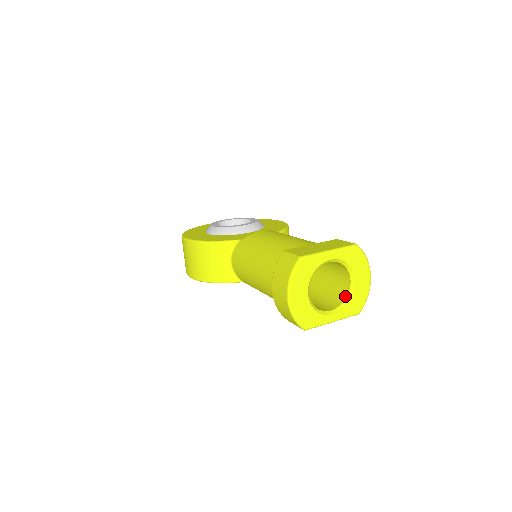
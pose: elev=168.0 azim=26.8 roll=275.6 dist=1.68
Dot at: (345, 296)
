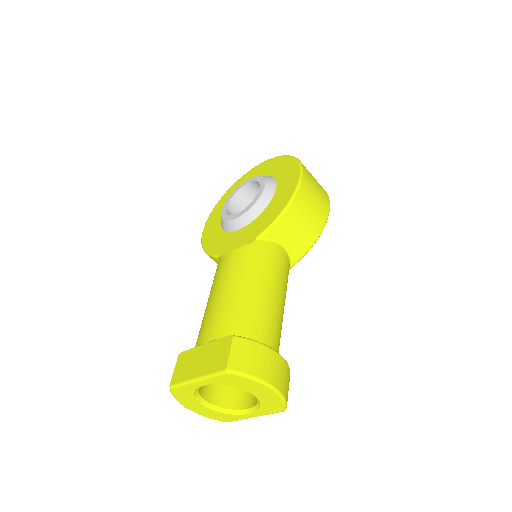
Dot at: occluded
